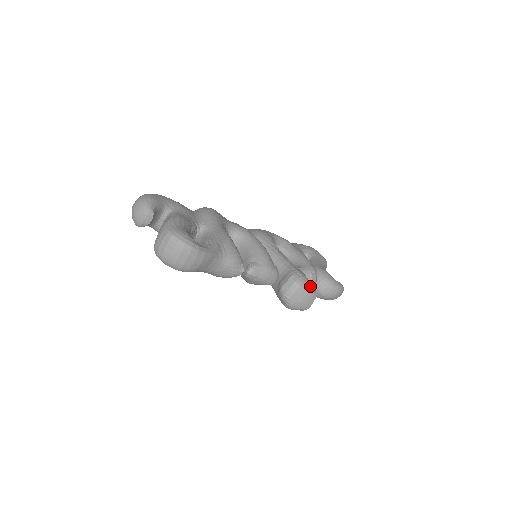
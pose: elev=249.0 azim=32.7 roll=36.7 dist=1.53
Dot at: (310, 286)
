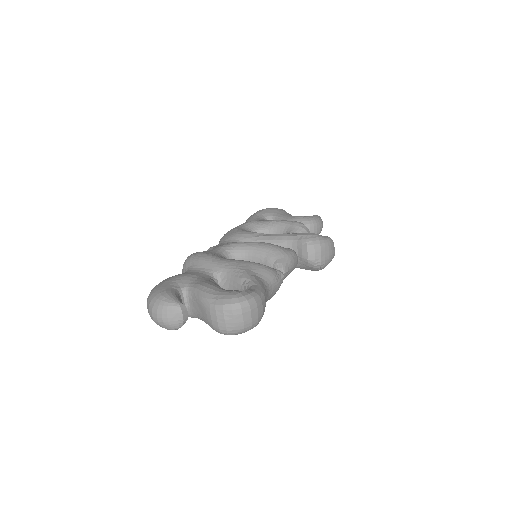
Dot at: (323, 237)
